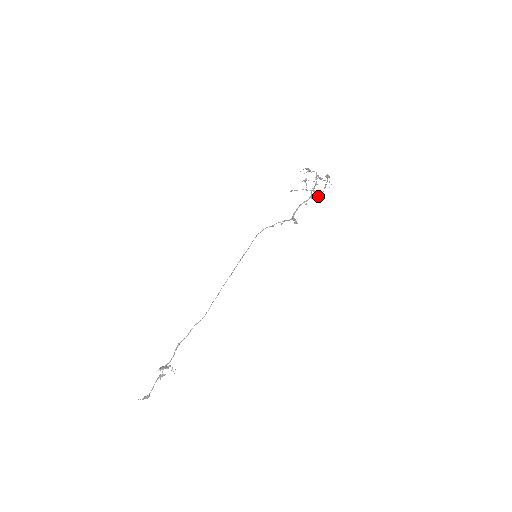
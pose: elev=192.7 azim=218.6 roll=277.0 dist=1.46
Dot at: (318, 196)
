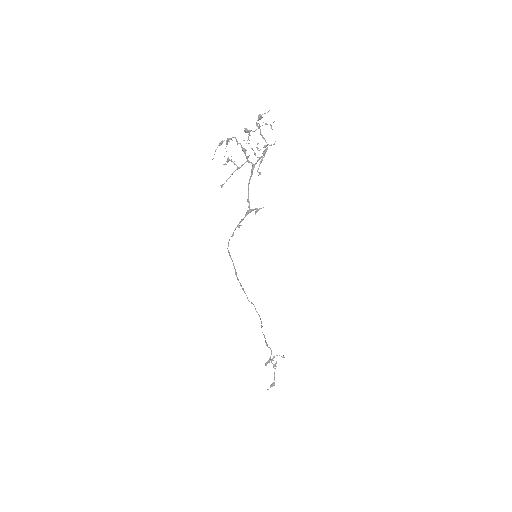
Dot at: (273, 144)
